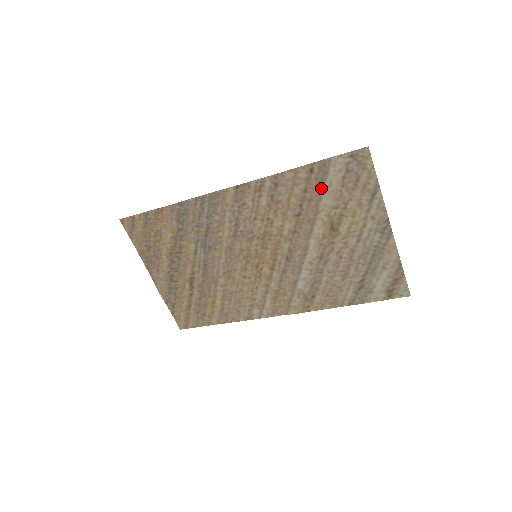
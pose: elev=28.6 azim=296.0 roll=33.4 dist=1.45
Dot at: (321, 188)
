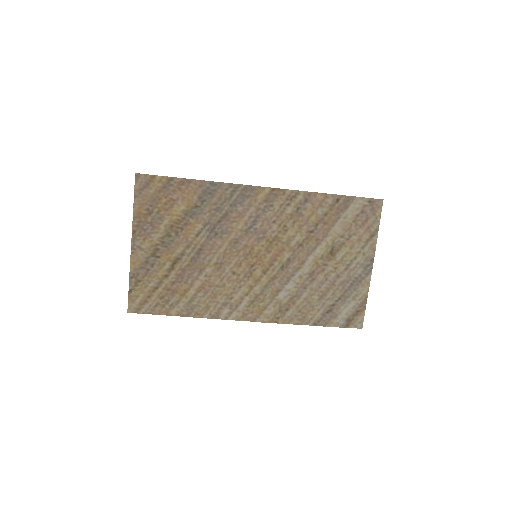
Dot at: (338, 217)
